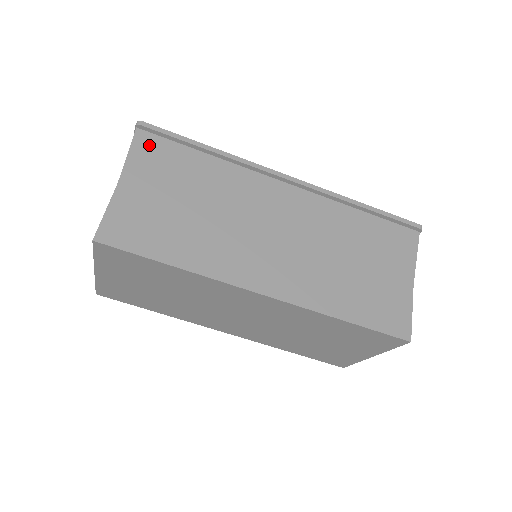
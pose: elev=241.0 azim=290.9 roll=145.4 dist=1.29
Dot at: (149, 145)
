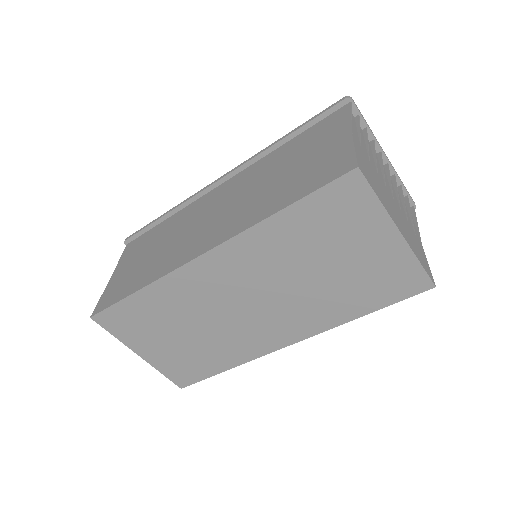
Dot at: (132, 246)
